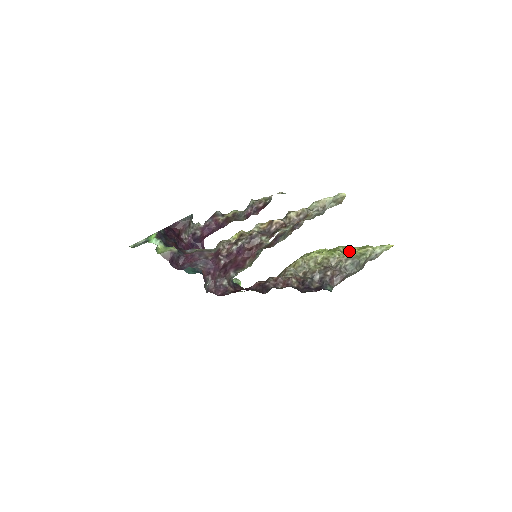
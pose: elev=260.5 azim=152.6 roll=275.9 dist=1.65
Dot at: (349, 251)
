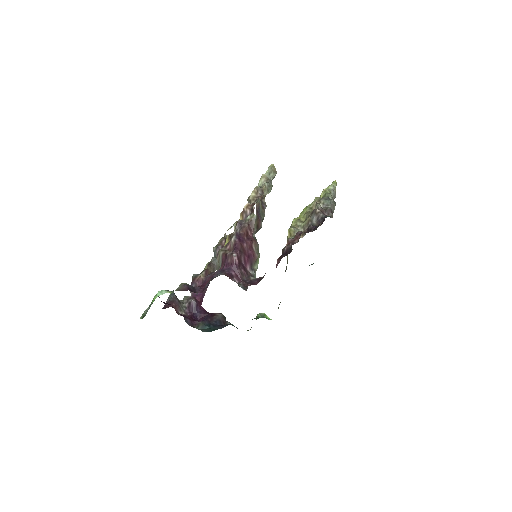
Dot at: occluded
